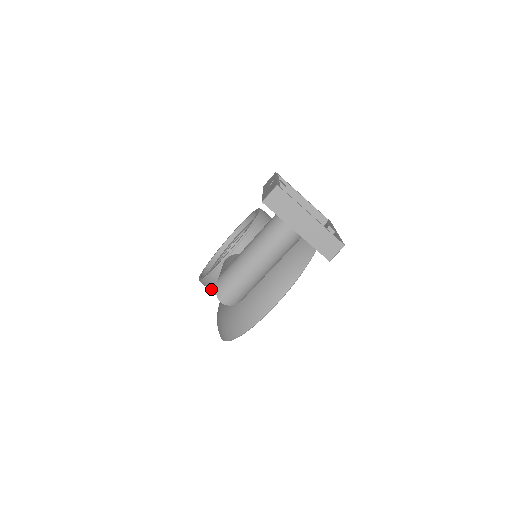
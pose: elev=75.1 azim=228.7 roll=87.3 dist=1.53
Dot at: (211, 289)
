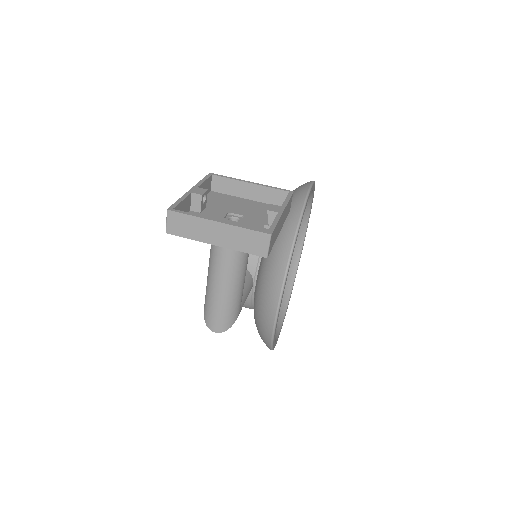
Dot at: occluded
